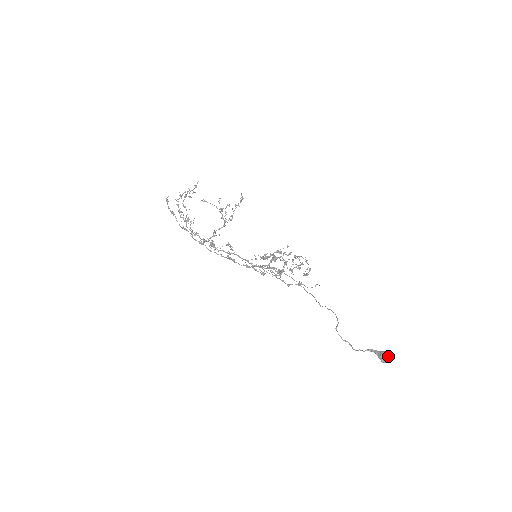
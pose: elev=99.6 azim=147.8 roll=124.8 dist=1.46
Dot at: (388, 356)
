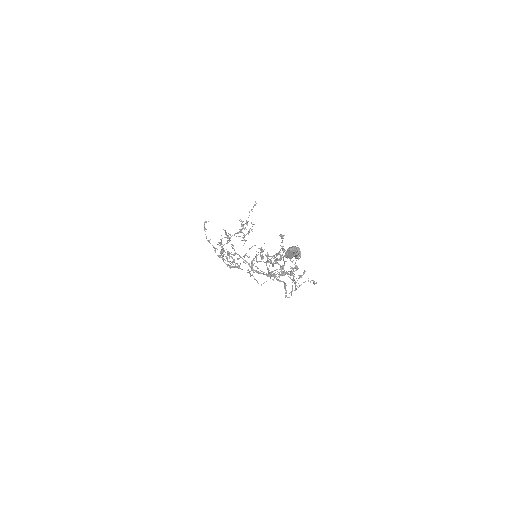
Dot at: (295, 246)
